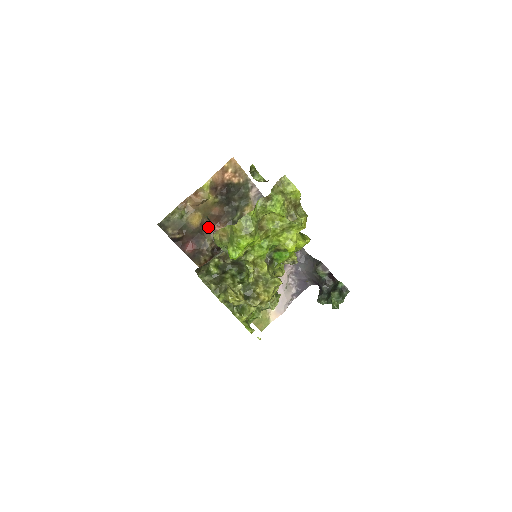
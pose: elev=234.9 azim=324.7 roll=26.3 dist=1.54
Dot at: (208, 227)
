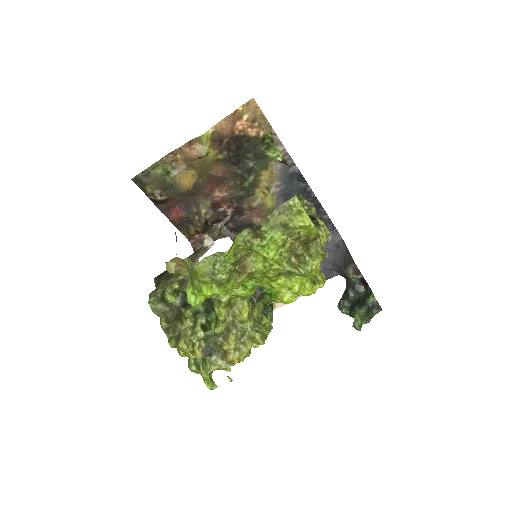
Dot at: (205, 190)
